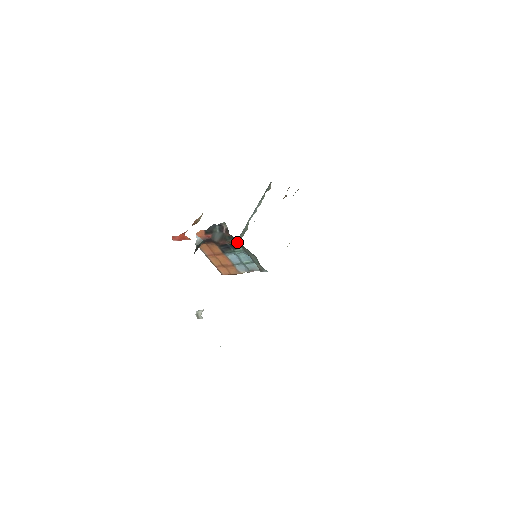
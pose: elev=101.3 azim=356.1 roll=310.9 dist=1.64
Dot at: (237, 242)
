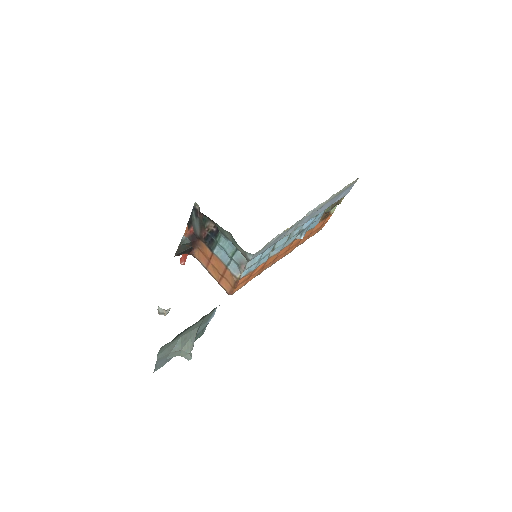
Dot at: (213, 225)
